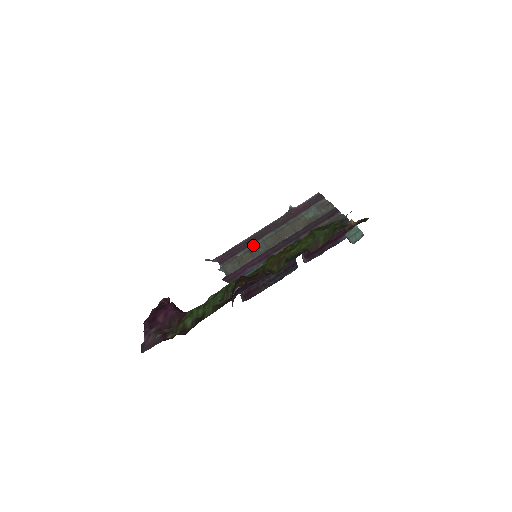
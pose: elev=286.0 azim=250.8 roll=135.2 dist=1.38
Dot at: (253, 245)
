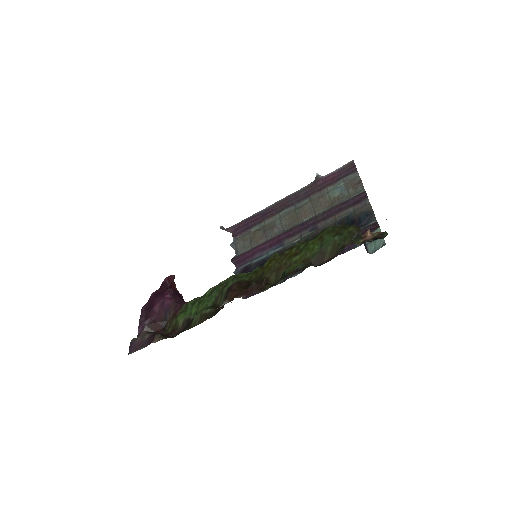
Dot at: (269, 220)
